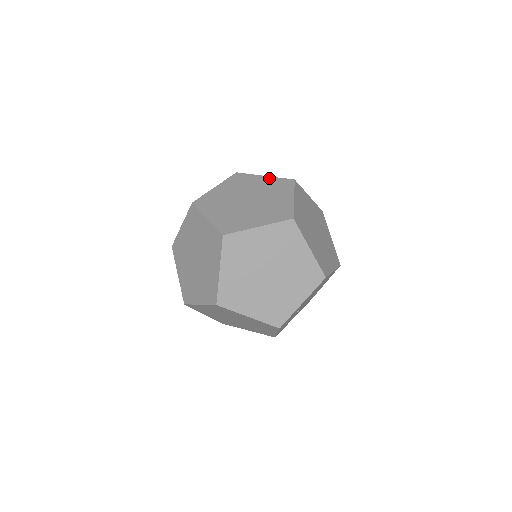
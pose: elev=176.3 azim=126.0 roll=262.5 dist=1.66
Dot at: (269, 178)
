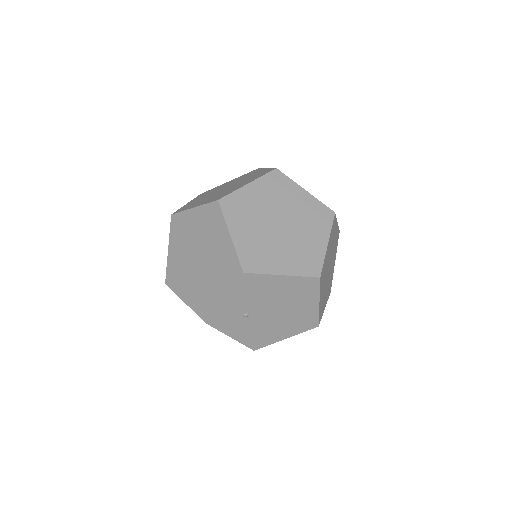
Dot at: (265, 169)
